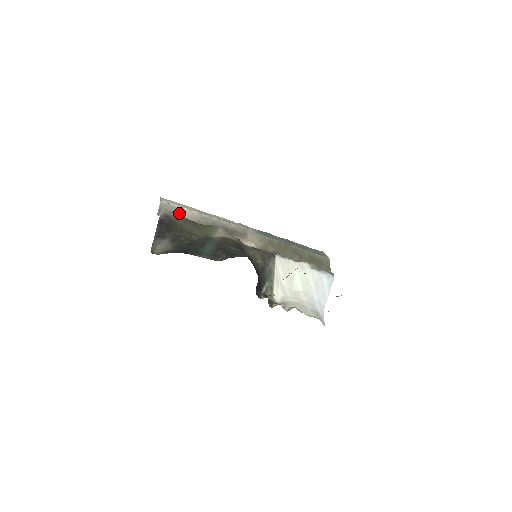
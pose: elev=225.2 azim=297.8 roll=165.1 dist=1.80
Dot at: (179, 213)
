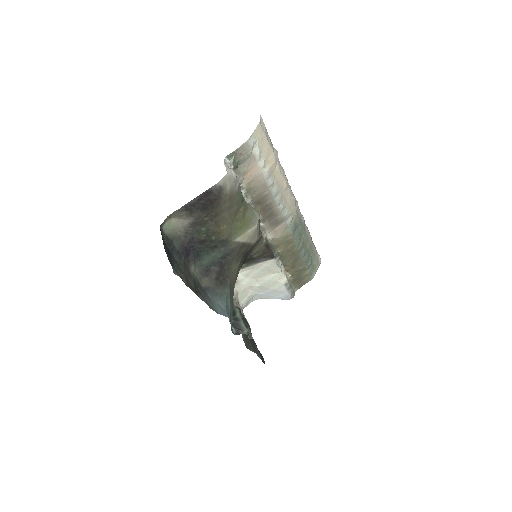
Dot at: (249, 167)
